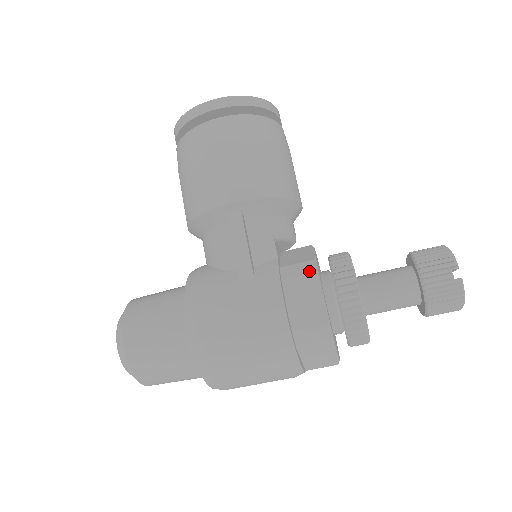
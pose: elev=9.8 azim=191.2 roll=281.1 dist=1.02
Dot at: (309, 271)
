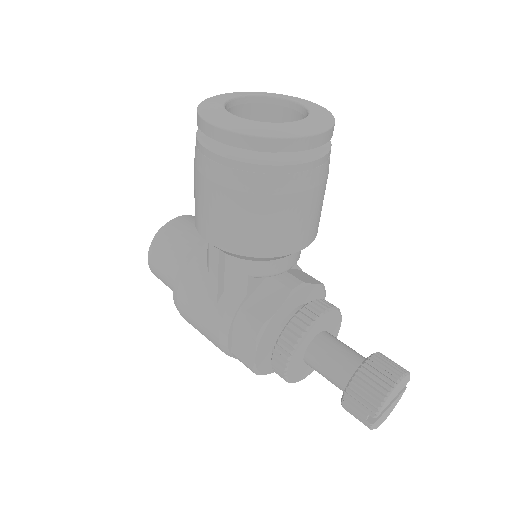
Dot at: (253, 332)
